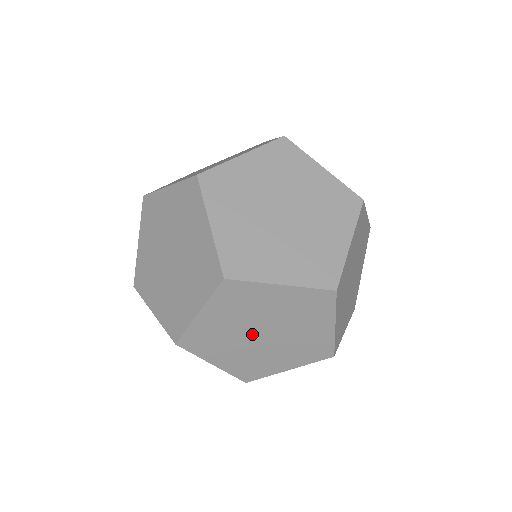
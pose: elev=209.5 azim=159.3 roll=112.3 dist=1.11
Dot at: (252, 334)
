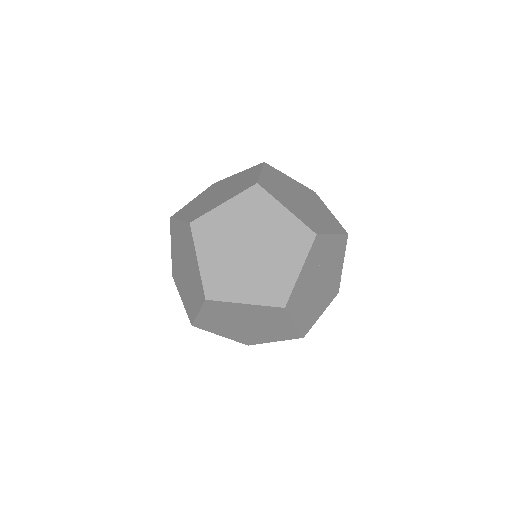
Dot at: (243, 254)
